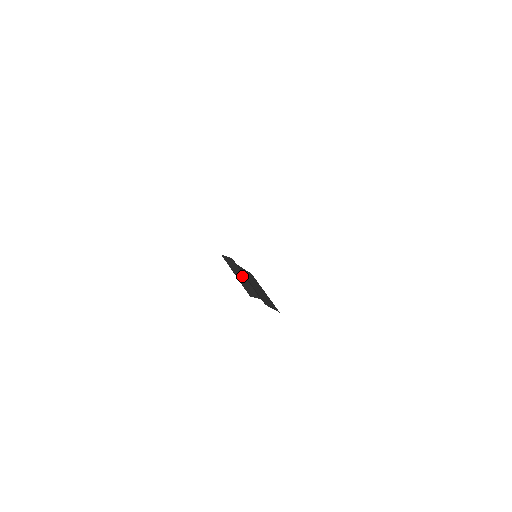
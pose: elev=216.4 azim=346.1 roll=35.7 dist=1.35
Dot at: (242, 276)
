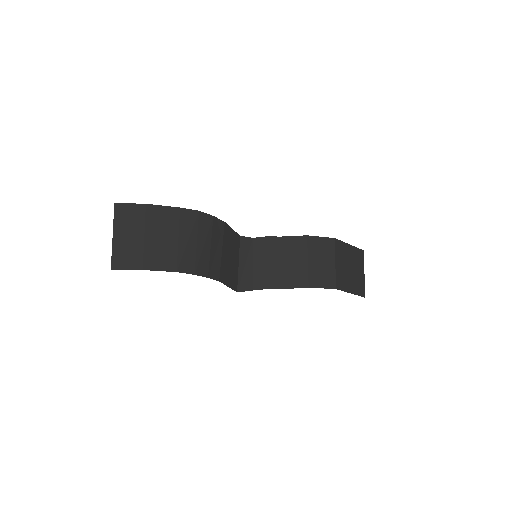
Dot at: (263, 262)
